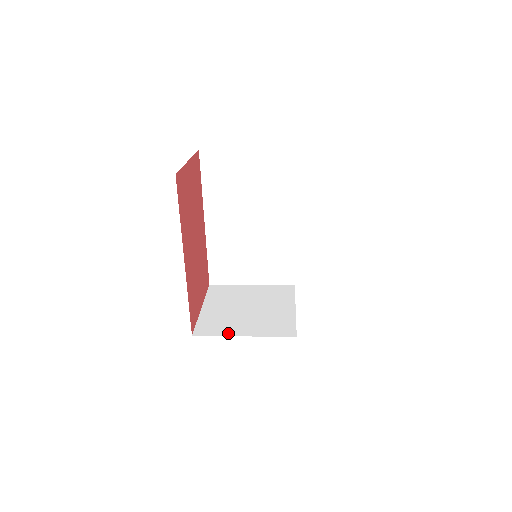
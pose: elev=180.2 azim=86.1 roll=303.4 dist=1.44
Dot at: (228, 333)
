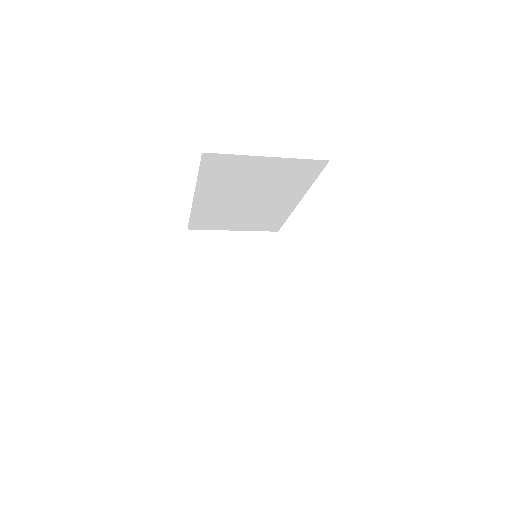
Dot at: (223, 324)
